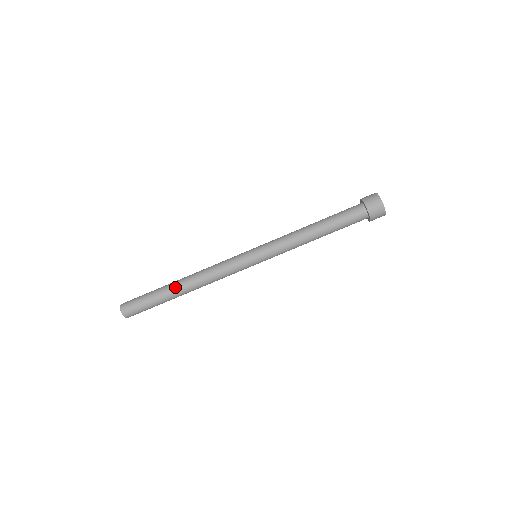
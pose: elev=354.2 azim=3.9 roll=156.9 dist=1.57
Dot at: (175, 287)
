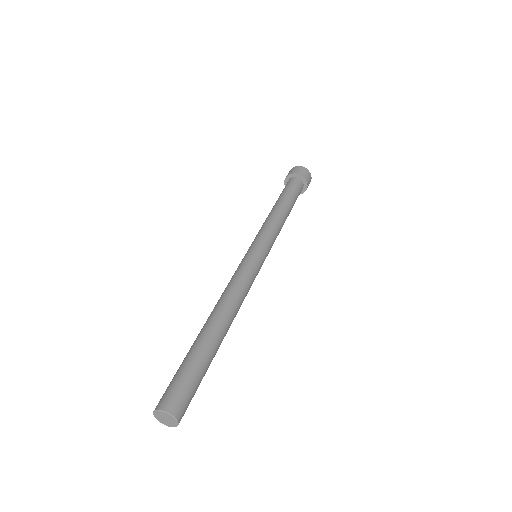
Dot at: (205, 328)
